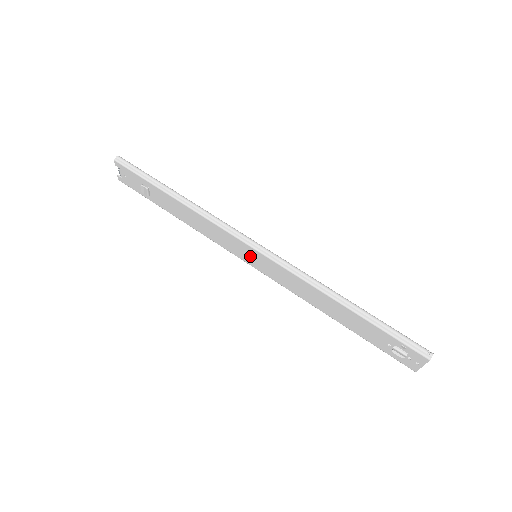
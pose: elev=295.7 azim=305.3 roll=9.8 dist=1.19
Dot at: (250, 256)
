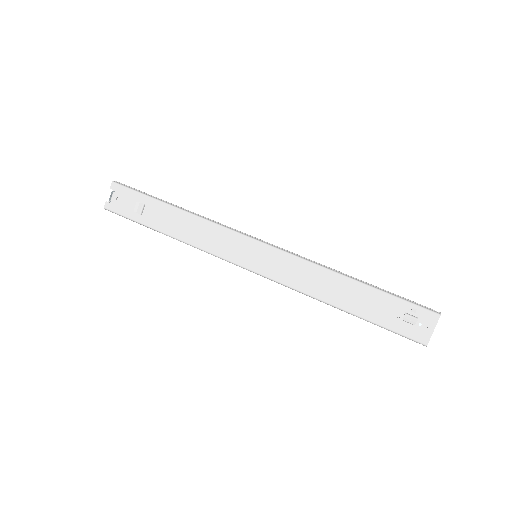
Dot at: (251, 254)
